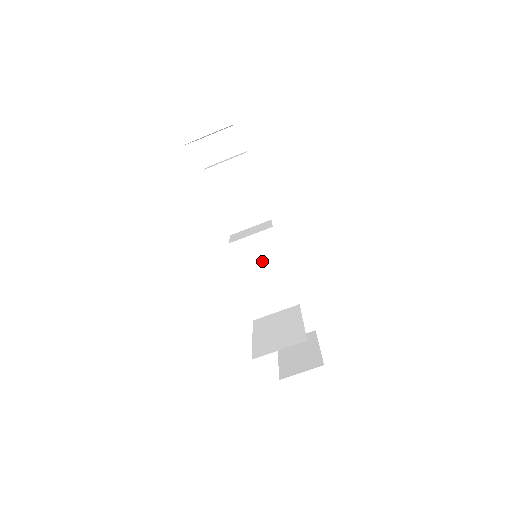
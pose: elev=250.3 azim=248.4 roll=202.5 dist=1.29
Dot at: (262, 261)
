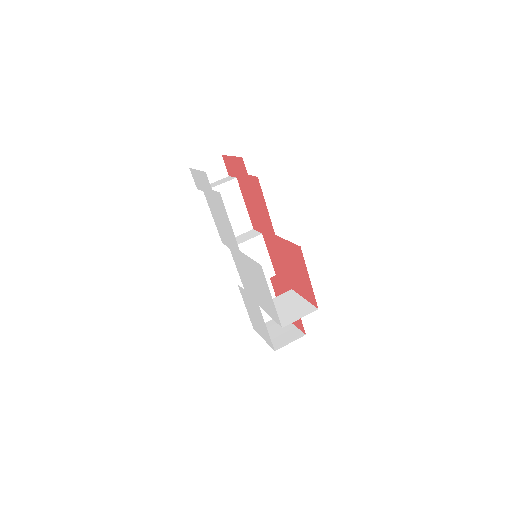
Dot at: occluded
